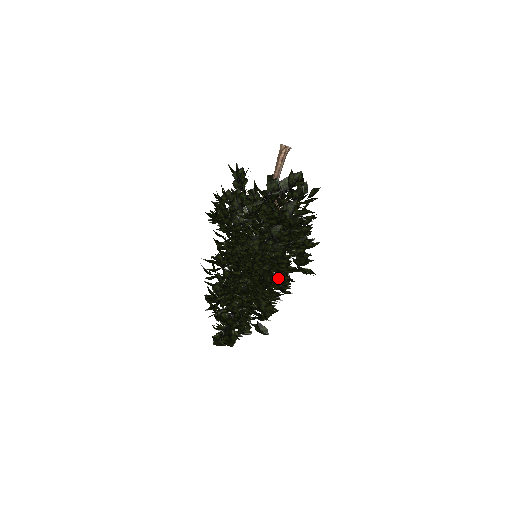
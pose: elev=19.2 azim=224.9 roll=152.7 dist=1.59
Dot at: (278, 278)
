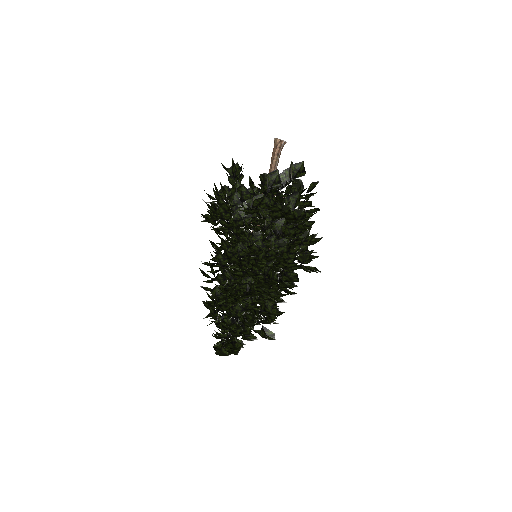
Dot at: (284, 275)
